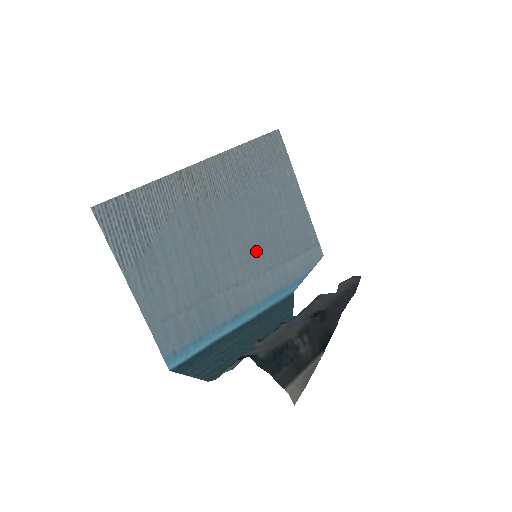
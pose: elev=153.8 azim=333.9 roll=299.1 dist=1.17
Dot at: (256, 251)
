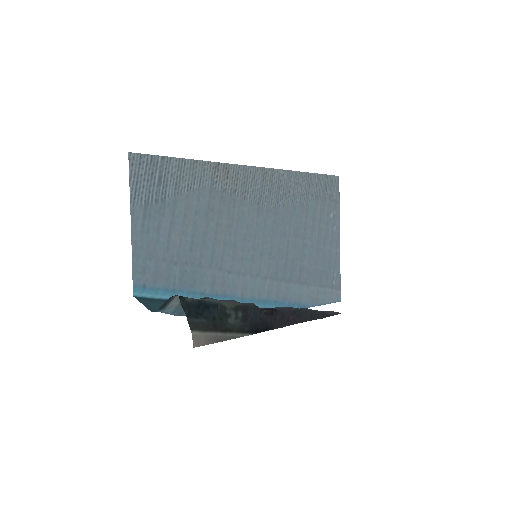
Dot at: (264, 257)
